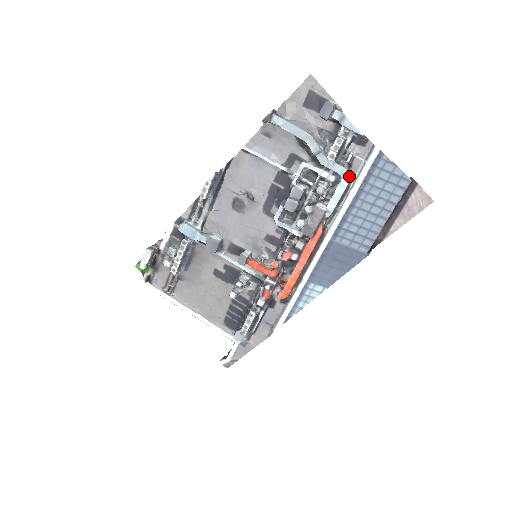
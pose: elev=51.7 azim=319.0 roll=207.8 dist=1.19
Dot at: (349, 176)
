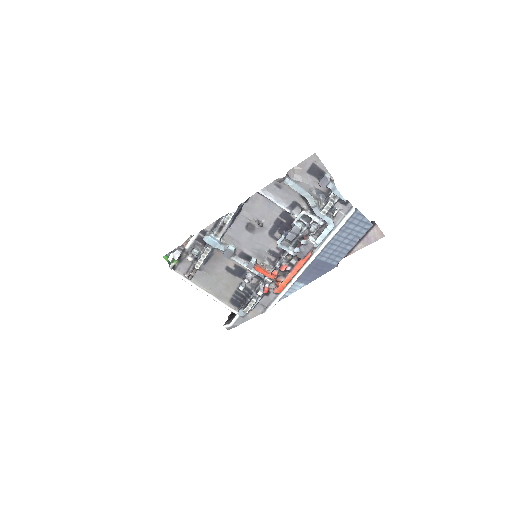
Dot at: (333, 224)
